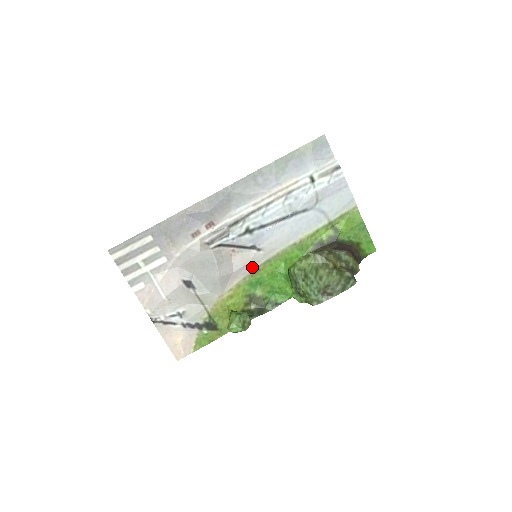
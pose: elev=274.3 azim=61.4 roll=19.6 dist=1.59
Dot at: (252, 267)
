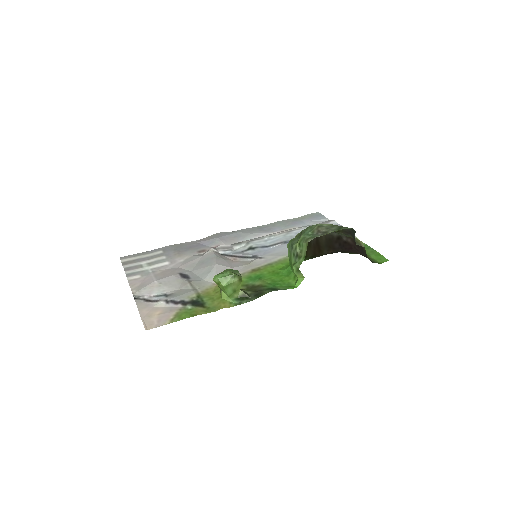
Dot at: (252, 267)
